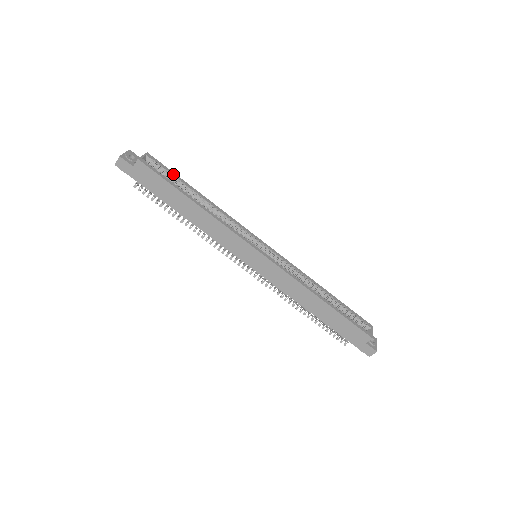
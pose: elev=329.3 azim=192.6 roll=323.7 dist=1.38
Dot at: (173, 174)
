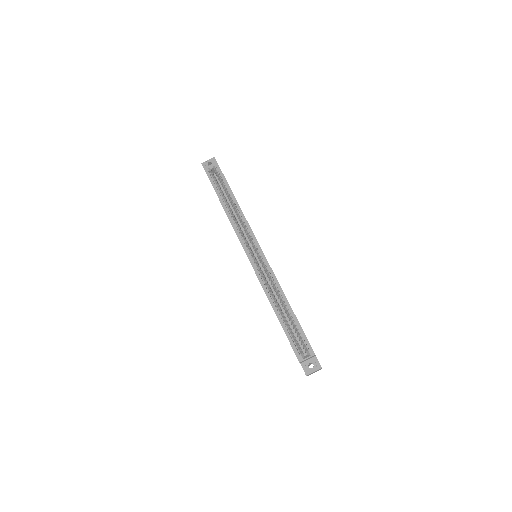
Dot at: (224, 181)
